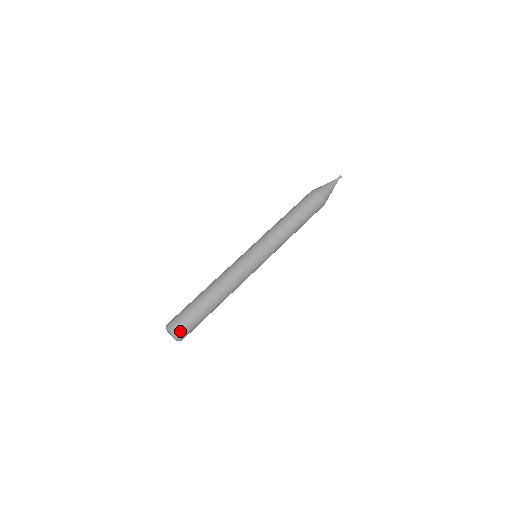
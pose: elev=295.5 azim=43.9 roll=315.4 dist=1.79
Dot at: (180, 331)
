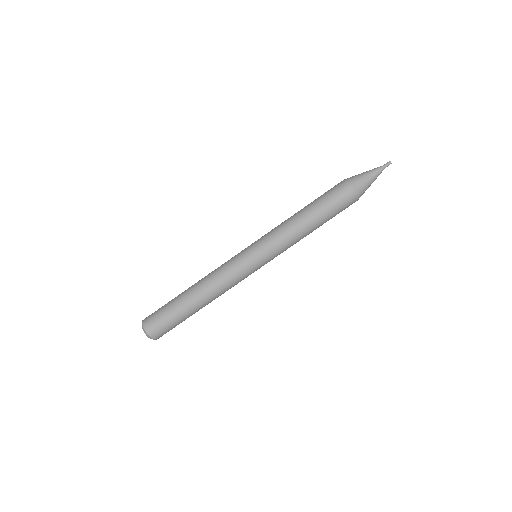
Dot at: (159, 336)
